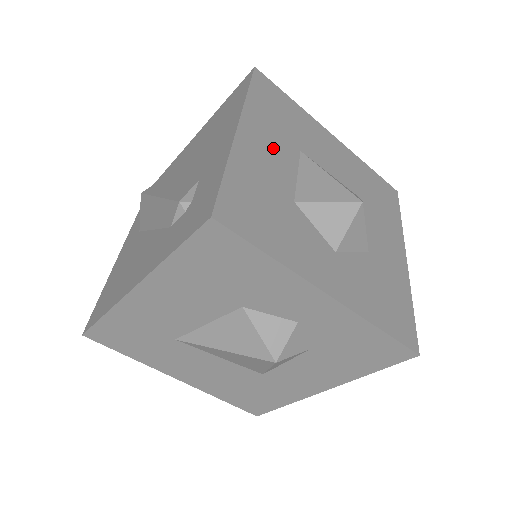
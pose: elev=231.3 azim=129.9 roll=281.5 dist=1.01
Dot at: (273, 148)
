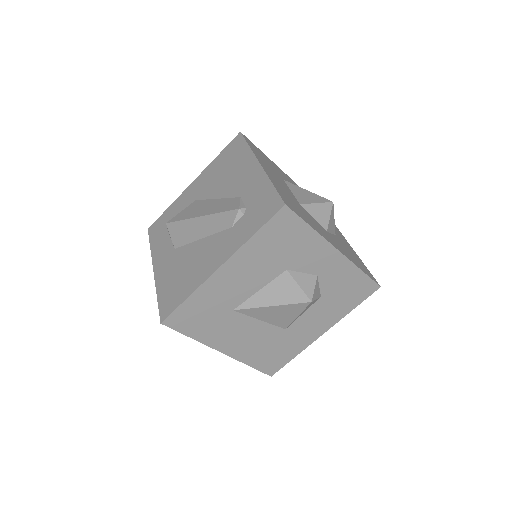
Dot at: (276, 176)
